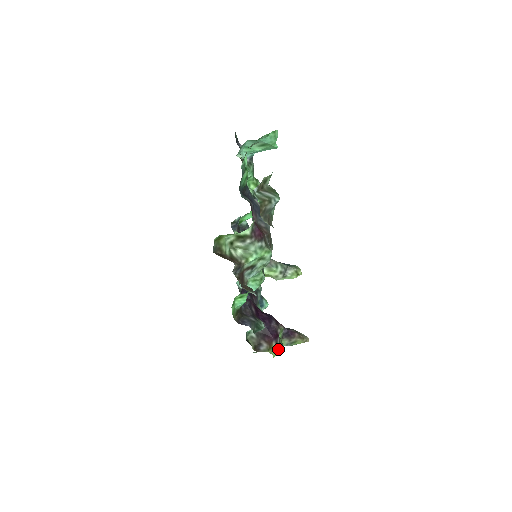
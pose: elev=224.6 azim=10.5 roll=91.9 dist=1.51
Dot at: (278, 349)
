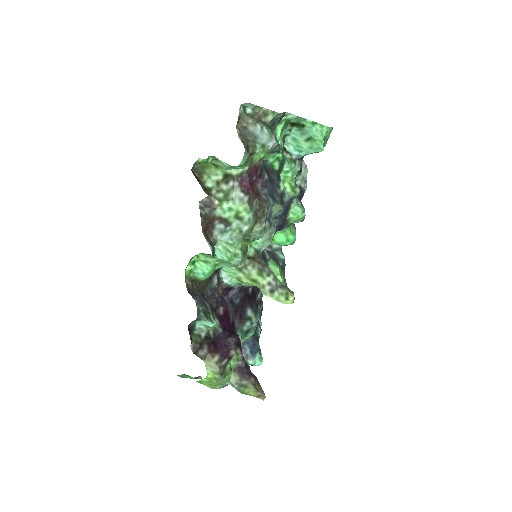
Dot at: (217, 370)
